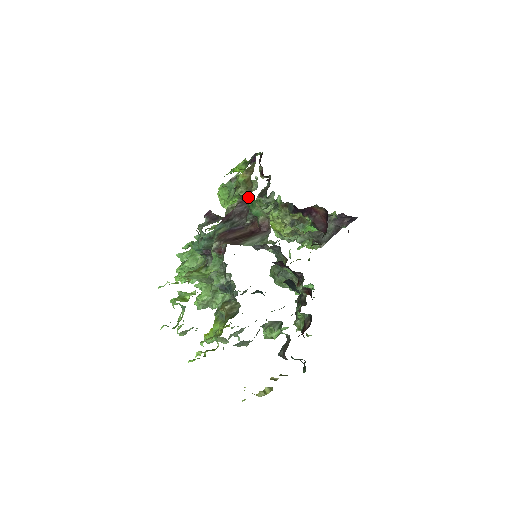
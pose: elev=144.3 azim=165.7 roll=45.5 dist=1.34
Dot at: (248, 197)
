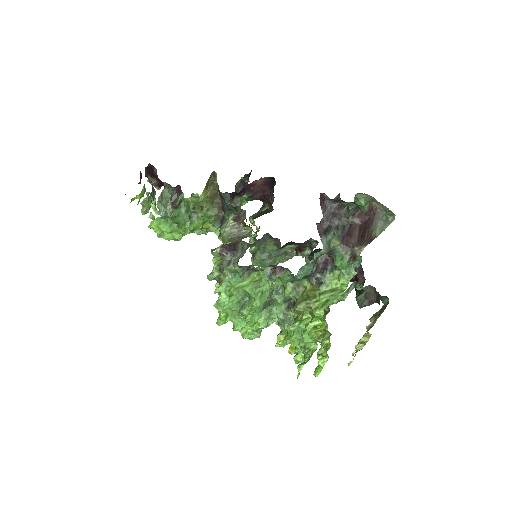
Dot at: (322, 199)
